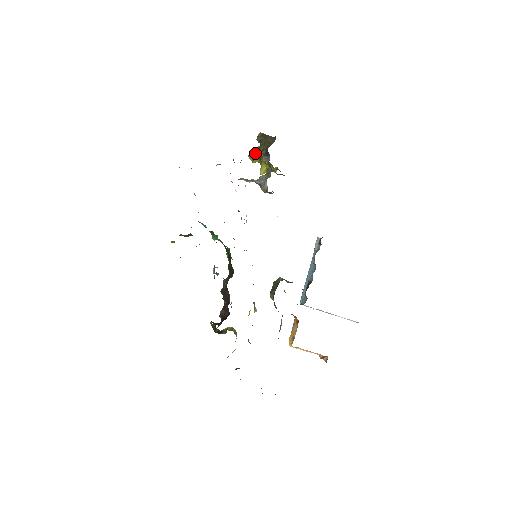
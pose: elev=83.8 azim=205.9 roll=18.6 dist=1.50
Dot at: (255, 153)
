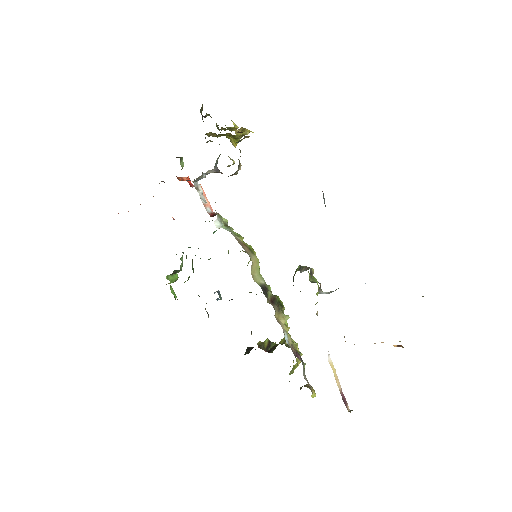
Dot at: (217, 127)
